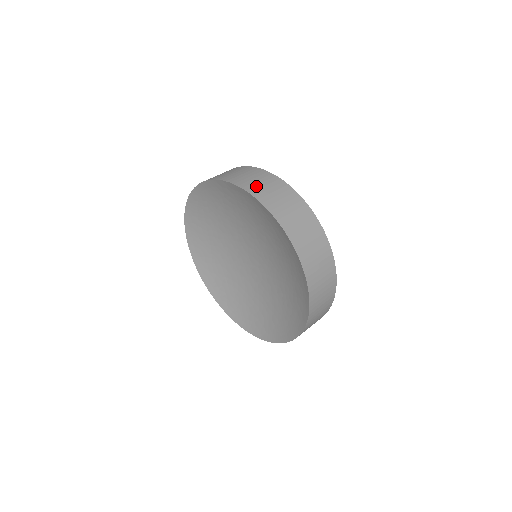
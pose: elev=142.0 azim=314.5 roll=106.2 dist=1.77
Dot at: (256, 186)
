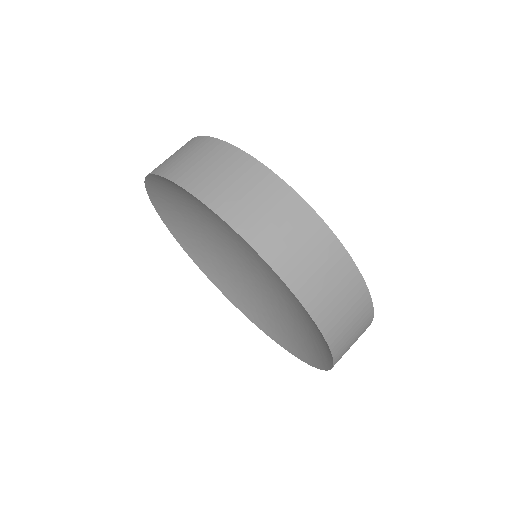
Dot at: (252, 216)
